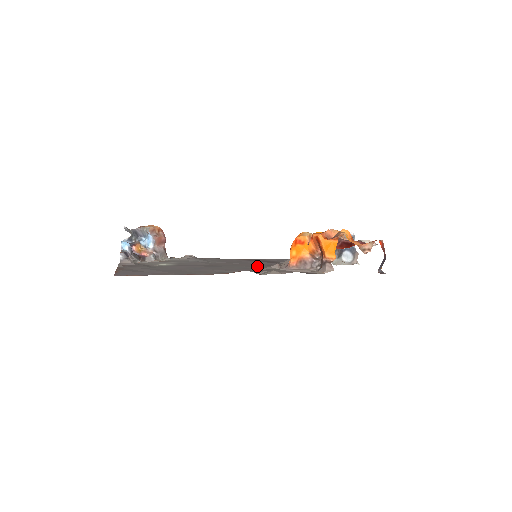
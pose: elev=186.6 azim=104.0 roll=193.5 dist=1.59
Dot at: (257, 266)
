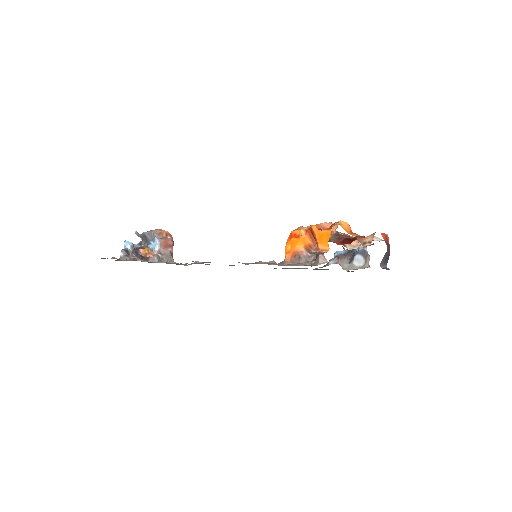
Dot at: occluded
